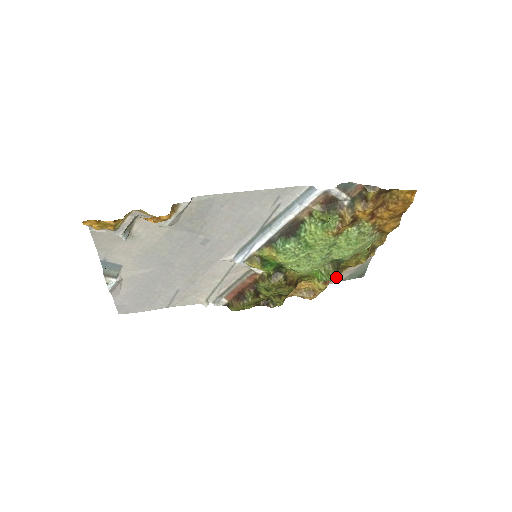
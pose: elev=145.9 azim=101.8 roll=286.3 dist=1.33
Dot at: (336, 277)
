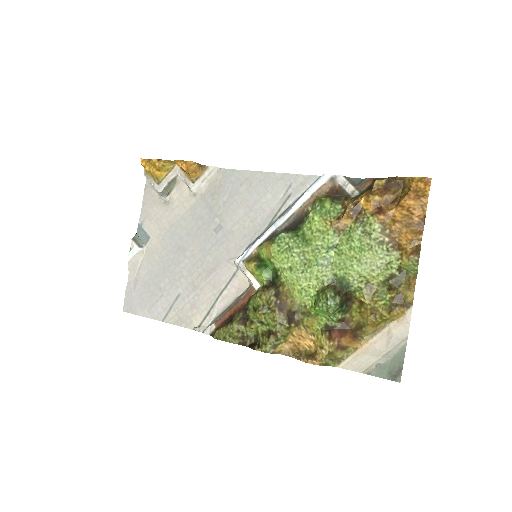
Dot at: (333, 300)
